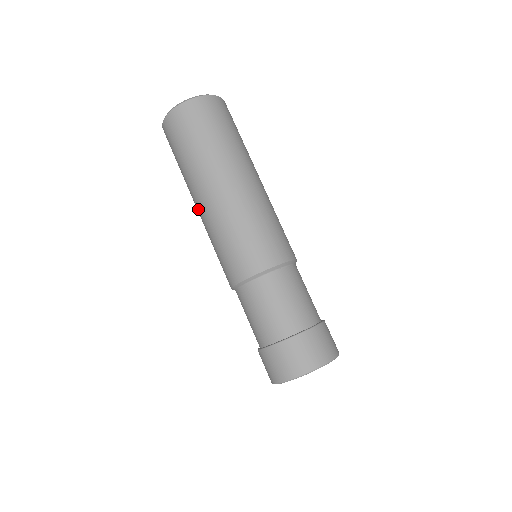
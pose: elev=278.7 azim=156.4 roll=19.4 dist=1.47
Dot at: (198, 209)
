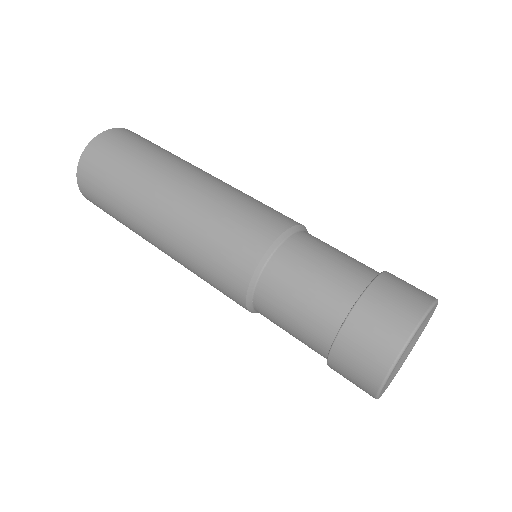
Dot at: (169, 199)
